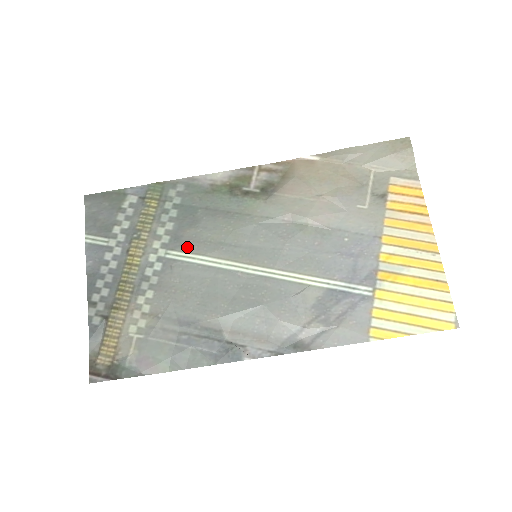
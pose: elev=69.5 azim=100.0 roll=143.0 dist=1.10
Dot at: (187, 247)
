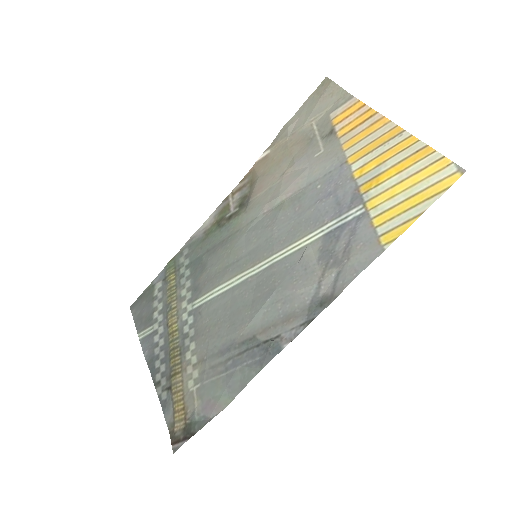
Dot at: (205, 289)
